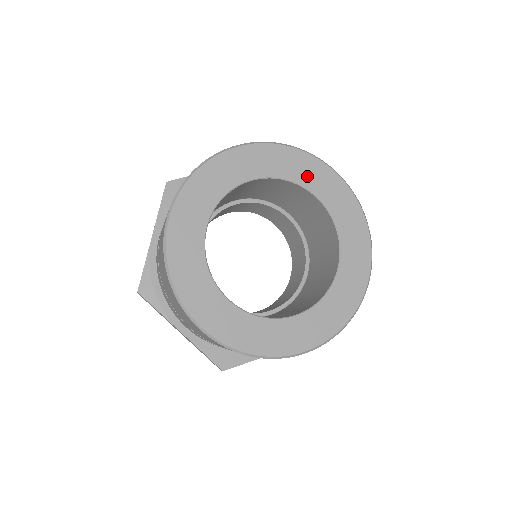
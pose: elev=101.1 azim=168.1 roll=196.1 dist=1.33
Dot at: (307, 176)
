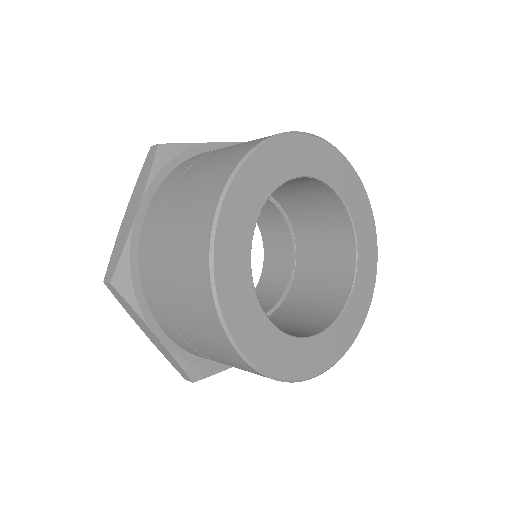
Dot at: (342, 183)
